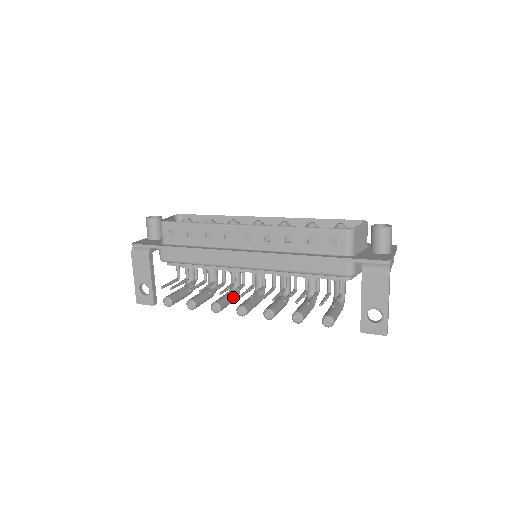
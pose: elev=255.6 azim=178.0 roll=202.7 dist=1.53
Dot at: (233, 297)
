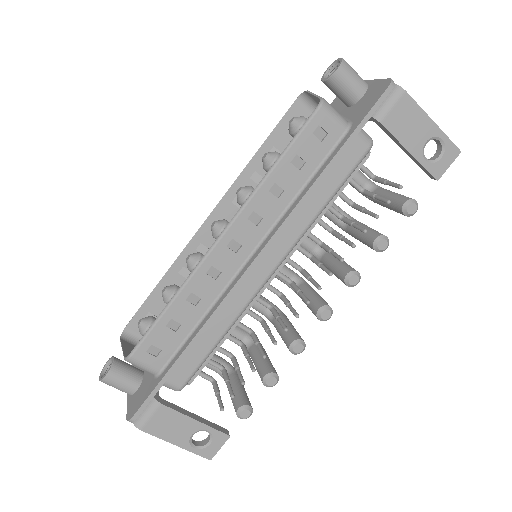
Dot at: (286, 319)
